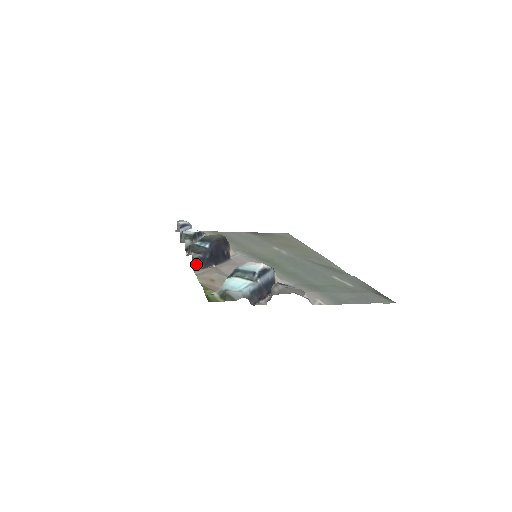
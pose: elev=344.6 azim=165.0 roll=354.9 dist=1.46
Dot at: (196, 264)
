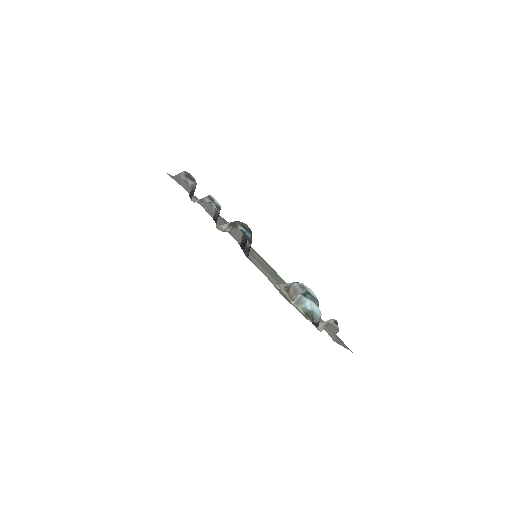
Dot at: (246, 252)
